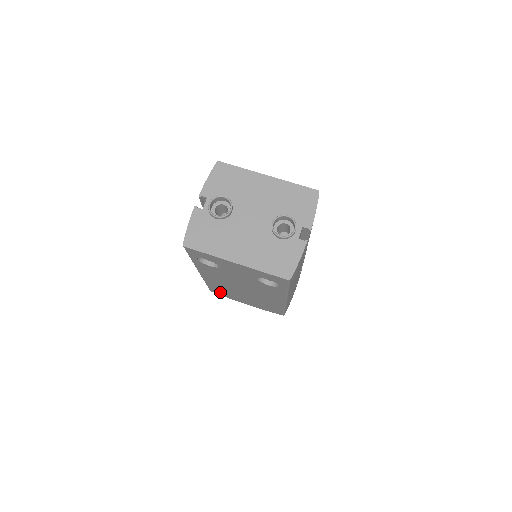
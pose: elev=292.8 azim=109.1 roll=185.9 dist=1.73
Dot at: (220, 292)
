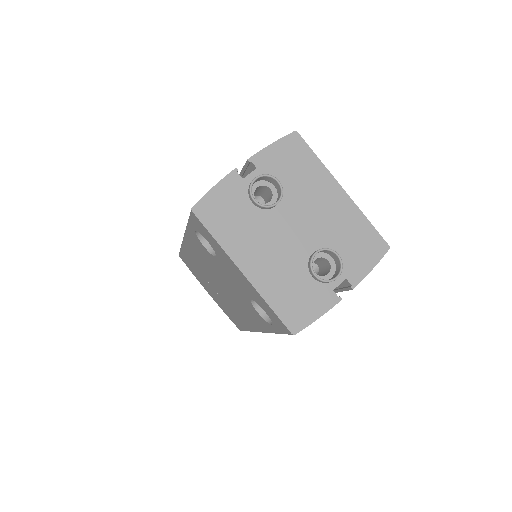
Dot at: (189, 265)
